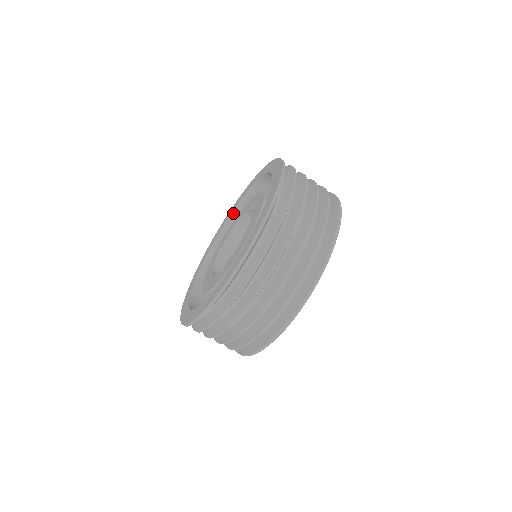
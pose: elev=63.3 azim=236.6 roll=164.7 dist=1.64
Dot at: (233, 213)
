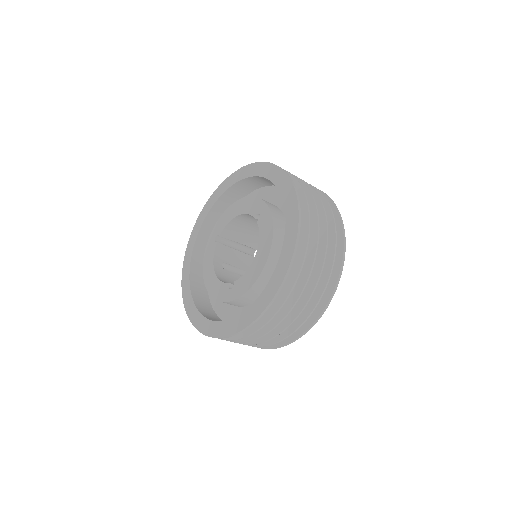
Dot at: (228, 190)
